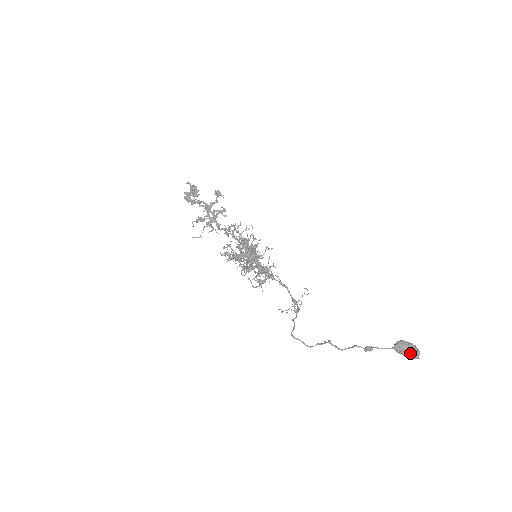
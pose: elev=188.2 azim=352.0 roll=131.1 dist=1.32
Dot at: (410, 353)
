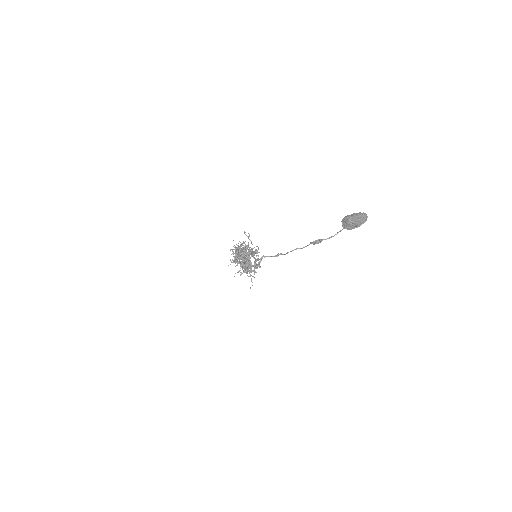
Dot at: (353, 219)
